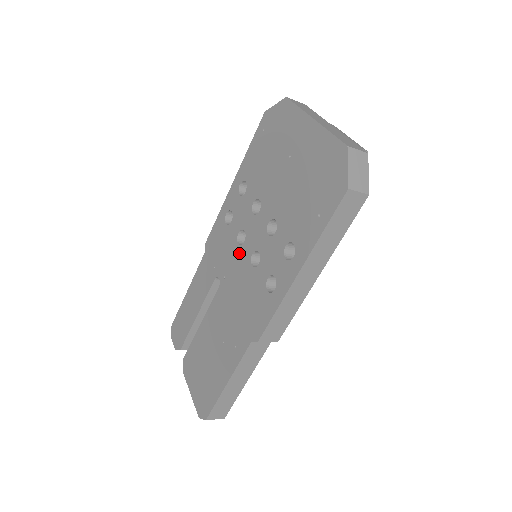
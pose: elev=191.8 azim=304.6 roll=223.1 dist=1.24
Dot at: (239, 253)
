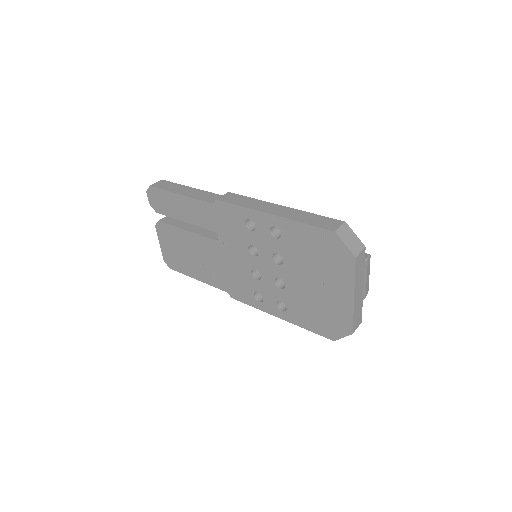
Dot at: (245, 254)
